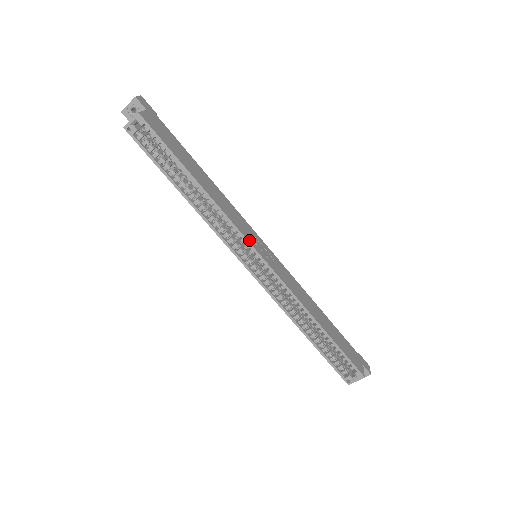
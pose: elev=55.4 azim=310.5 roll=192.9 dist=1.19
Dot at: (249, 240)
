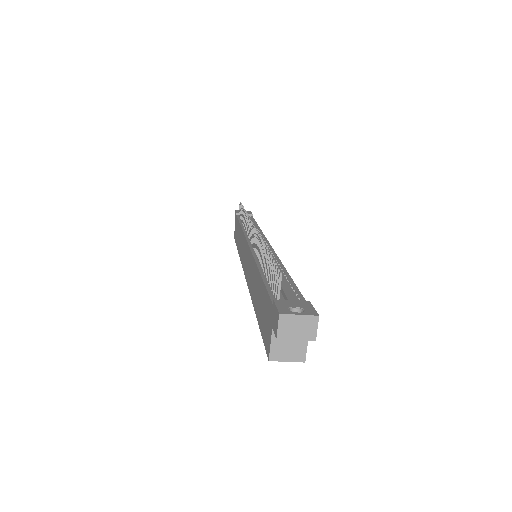
Dot at: occluded
